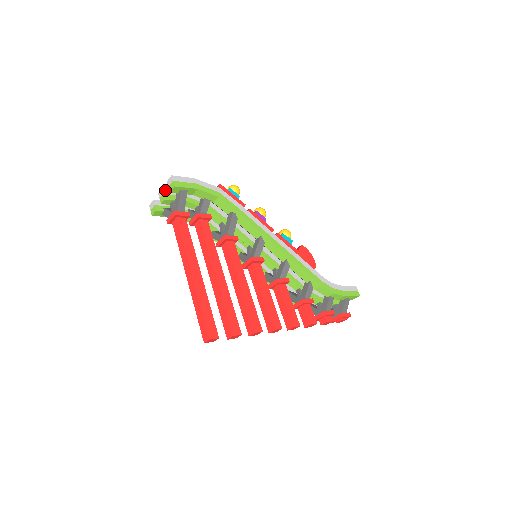
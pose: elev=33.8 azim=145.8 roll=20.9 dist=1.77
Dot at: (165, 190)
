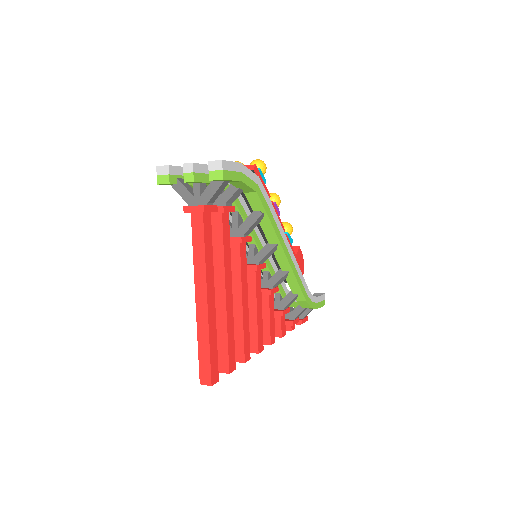
Dot at: (196, 165)
